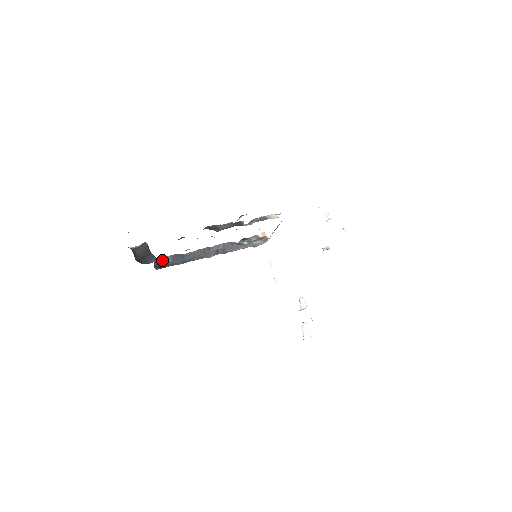
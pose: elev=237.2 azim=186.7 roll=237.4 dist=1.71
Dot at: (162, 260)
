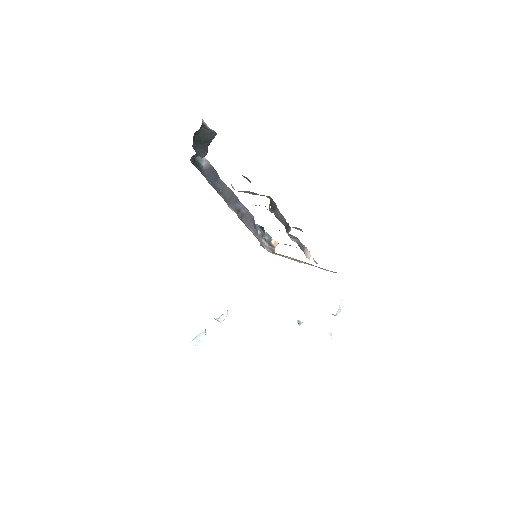
Dot at: (202, 159)
